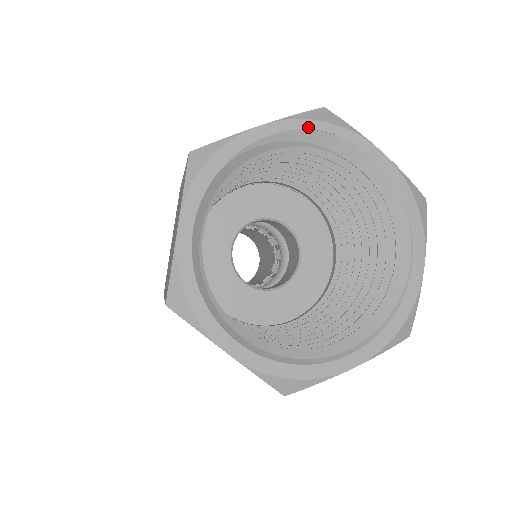
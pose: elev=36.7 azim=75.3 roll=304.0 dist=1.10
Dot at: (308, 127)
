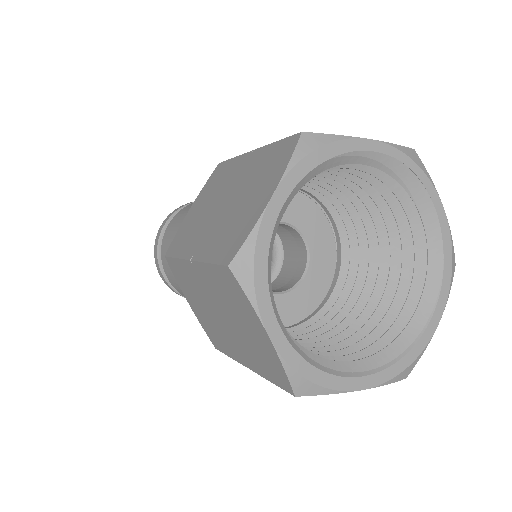
Dot at: (402, 160)
